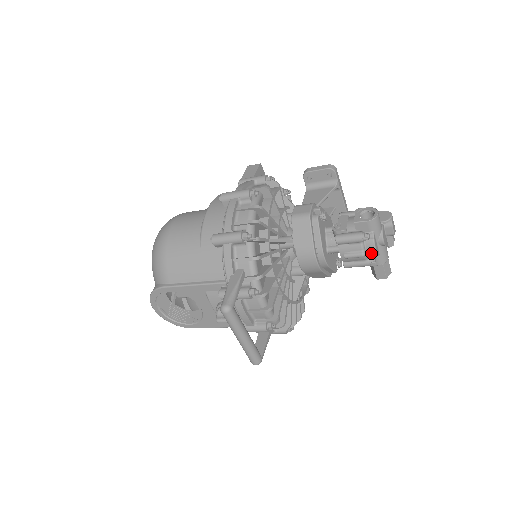
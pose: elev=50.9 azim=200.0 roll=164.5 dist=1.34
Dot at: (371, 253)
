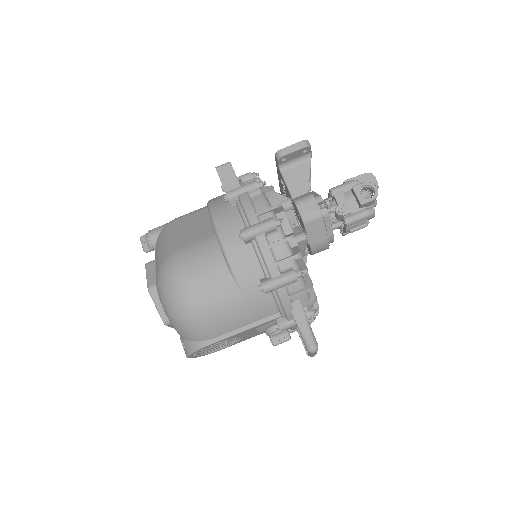
Dot at: (369, 219)
